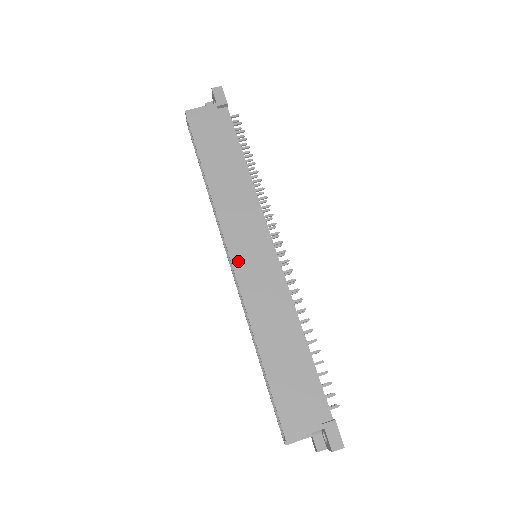
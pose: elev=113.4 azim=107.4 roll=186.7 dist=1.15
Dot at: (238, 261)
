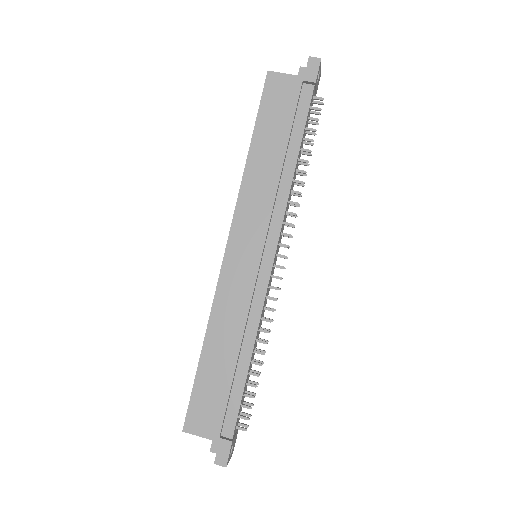
Dot at: (231, 255)
